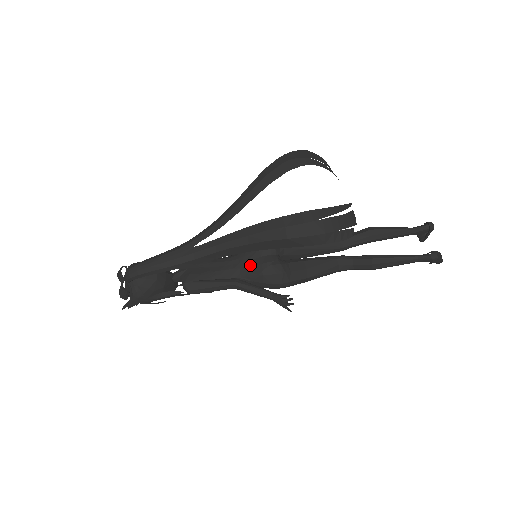
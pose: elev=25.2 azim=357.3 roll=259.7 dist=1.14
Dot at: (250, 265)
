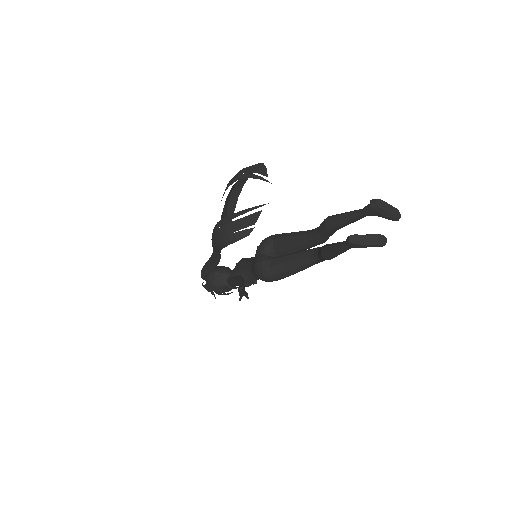
Dot at: occluded
